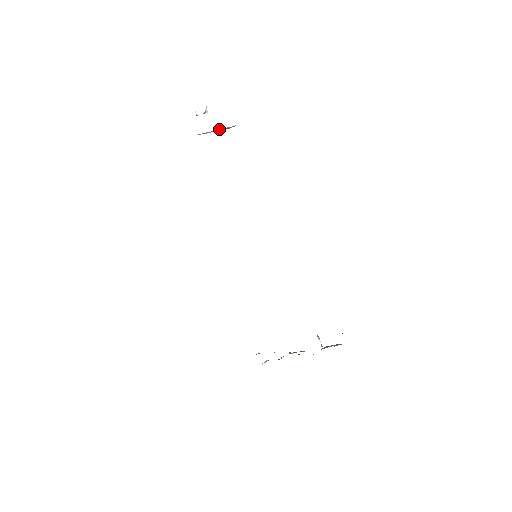
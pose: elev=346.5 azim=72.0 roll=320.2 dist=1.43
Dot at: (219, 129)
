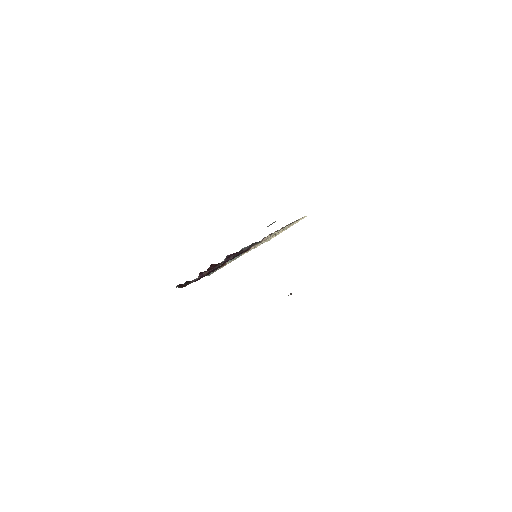
Dot at: occluded
